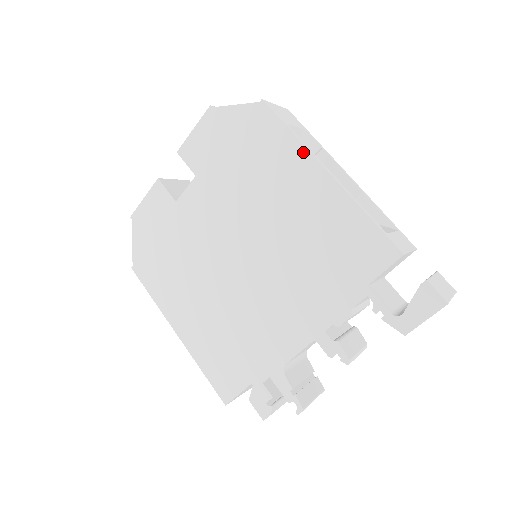
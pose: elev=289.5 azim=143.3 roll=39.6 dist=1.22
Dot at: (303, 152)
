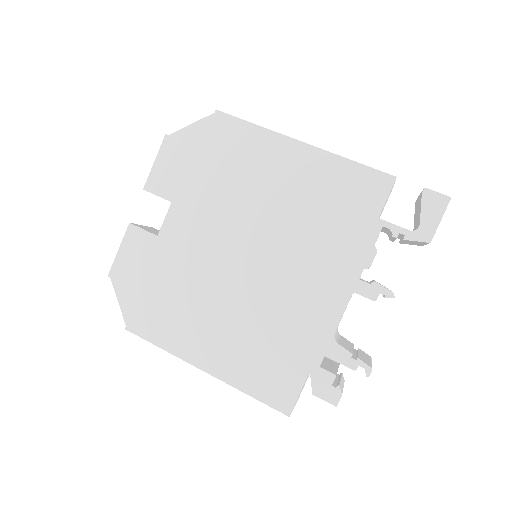
Dot at: (272, 136)
